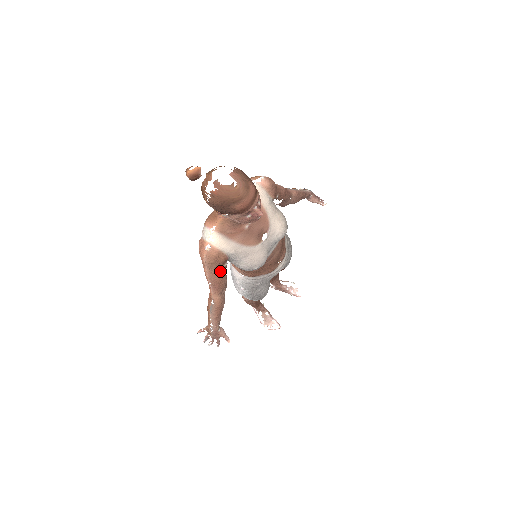
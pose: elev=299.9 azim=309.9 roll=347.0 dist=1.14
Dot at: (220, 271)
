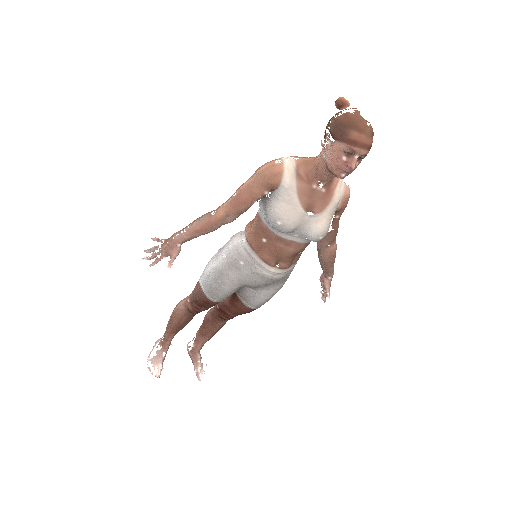
Dot at: (257, 192)
